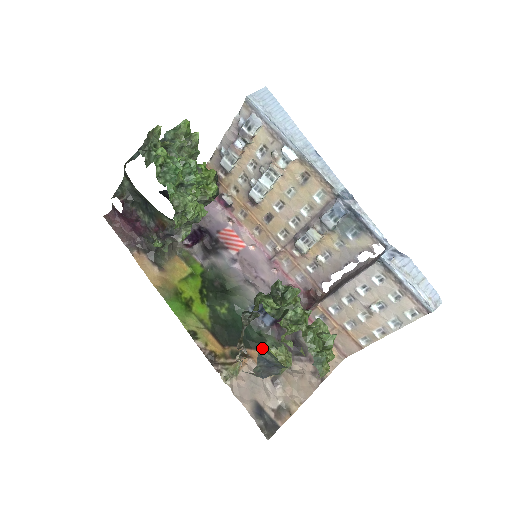
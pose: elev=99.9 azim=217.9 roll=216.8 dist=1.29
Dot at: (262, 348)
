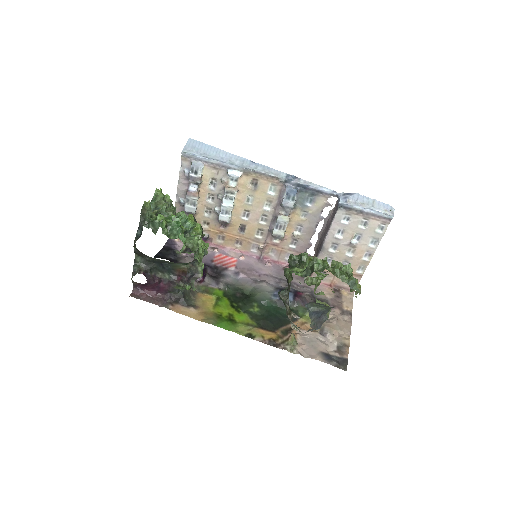
Dot at: (308, 305)
